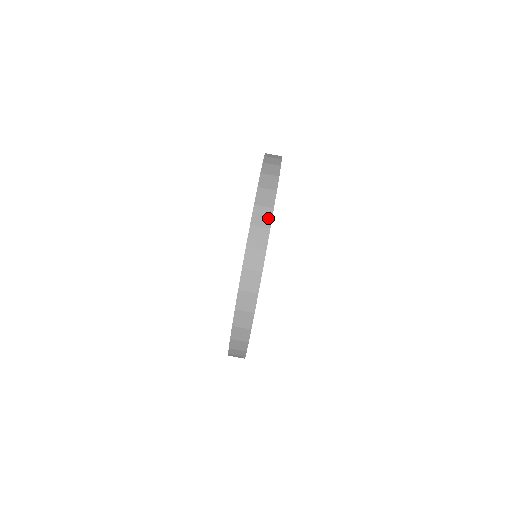
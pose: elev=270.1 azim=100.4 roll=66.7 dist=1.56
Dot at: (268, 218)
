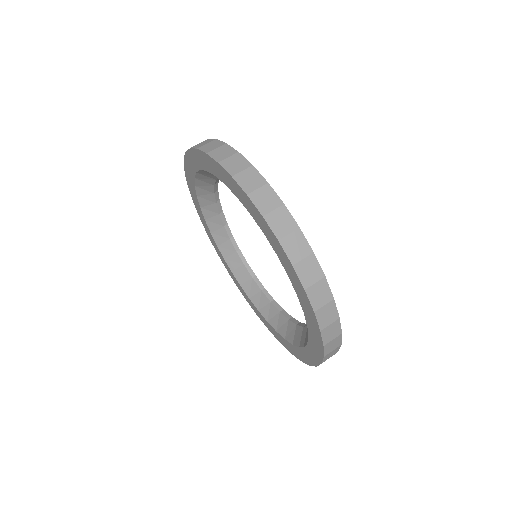
Dot at: occluded
